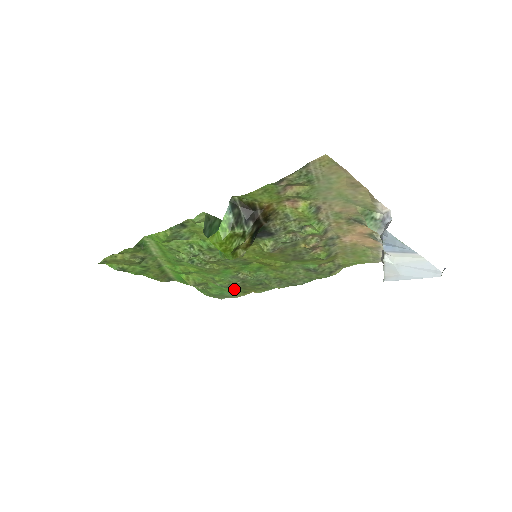
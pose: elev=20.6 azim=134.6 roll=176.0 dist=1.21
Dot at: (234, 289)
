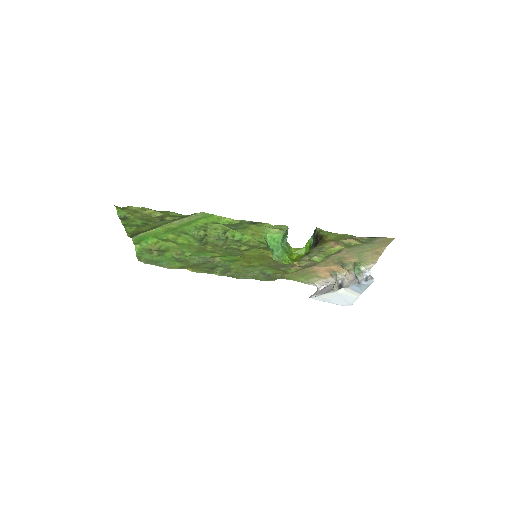
Dot at: (178, 263)
